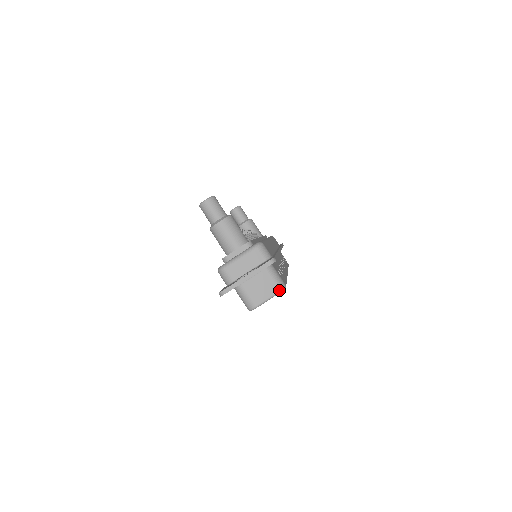
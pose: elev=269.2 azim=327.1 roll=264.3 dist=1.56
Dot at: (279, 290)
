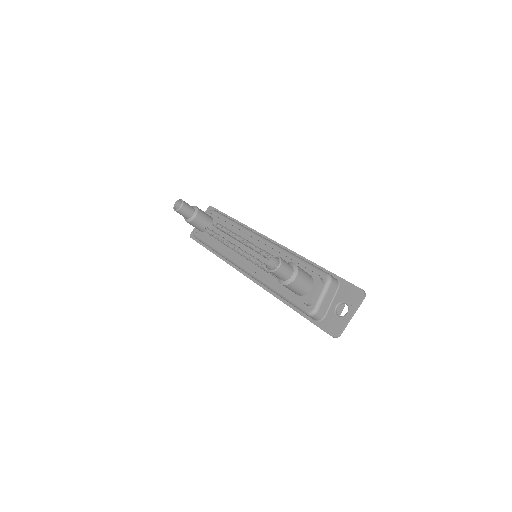
Dot at: occluded
